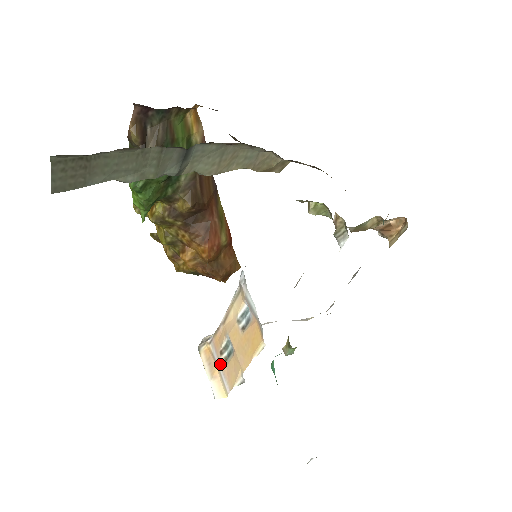
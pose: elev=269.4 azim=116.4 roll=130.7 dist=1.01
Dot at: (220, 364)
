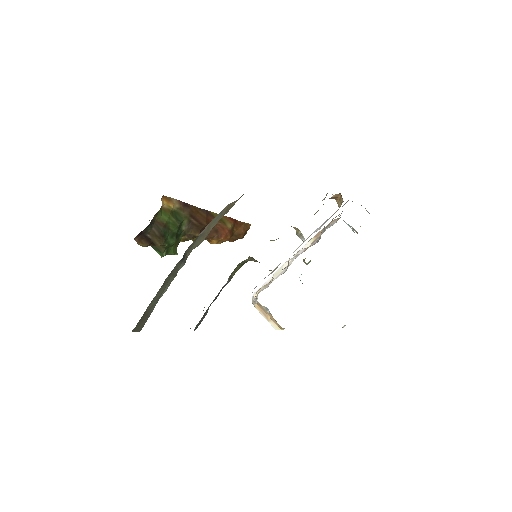
Dot at: occluded
